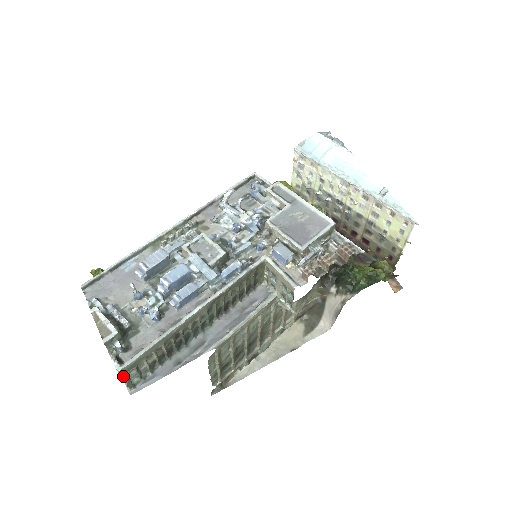
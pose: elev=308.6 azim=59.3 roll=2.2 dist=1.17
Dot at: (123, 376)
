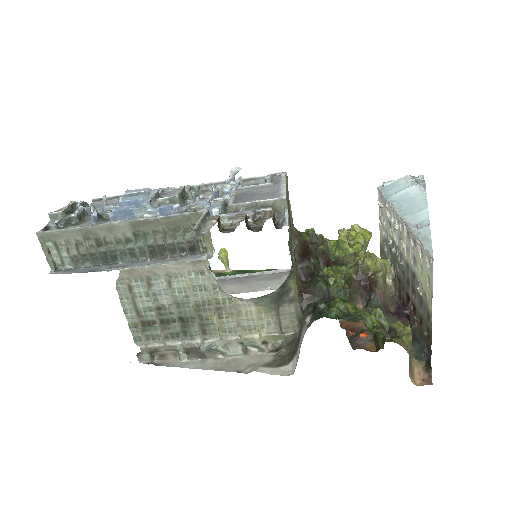
Dot at: (41, 243)
